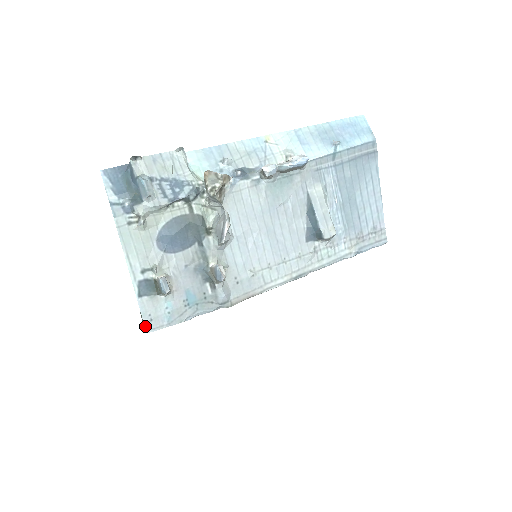
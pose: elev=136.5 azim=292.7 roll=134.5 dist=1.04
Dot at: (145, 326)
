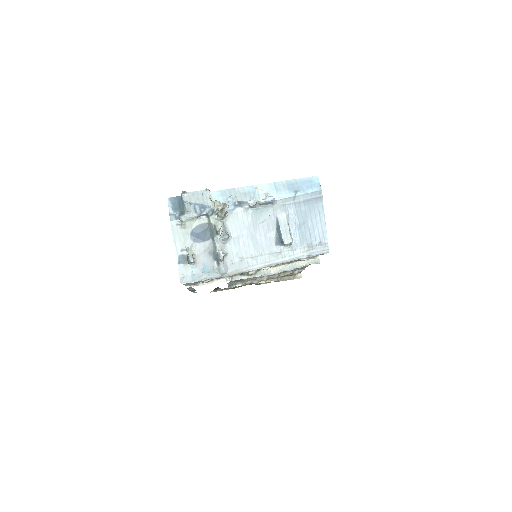
Dot at: (180, 280)
